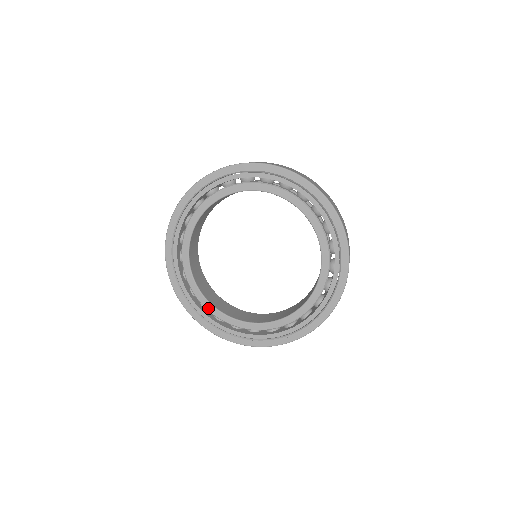
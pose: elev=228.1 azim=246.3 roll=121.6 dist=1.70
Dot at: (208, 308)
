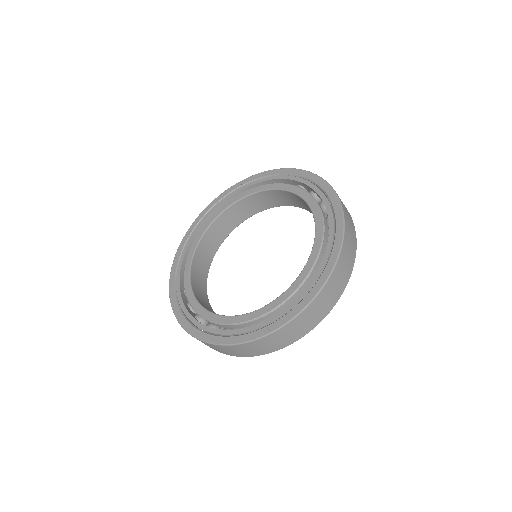
Dot at: (190, 300)
